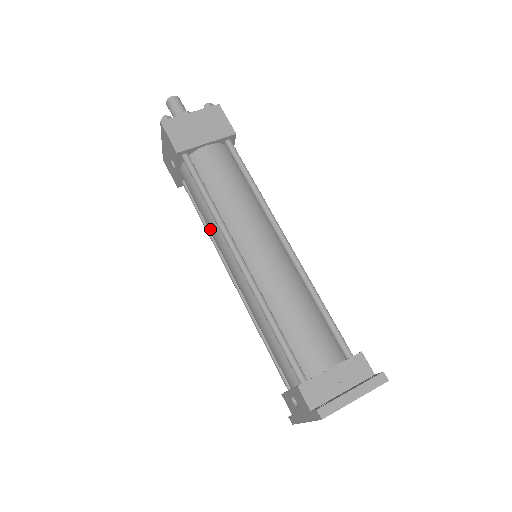
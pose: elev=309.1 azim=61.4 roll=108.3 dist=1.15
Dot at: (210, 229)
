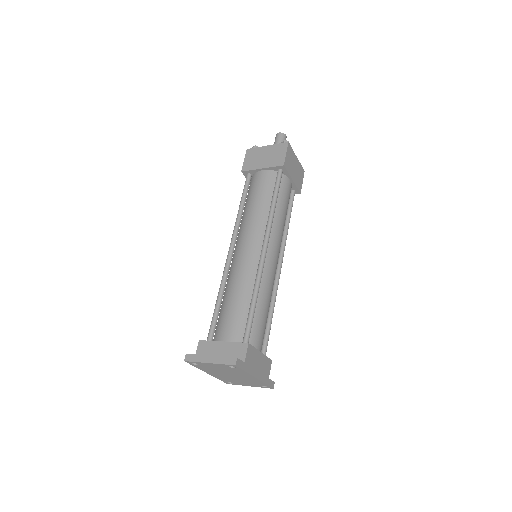
Dot at: occluded
